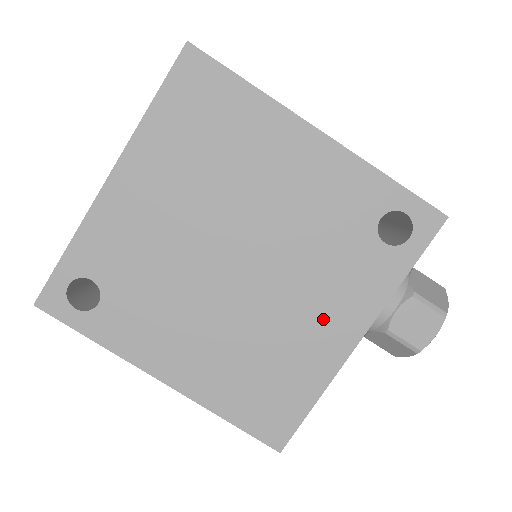
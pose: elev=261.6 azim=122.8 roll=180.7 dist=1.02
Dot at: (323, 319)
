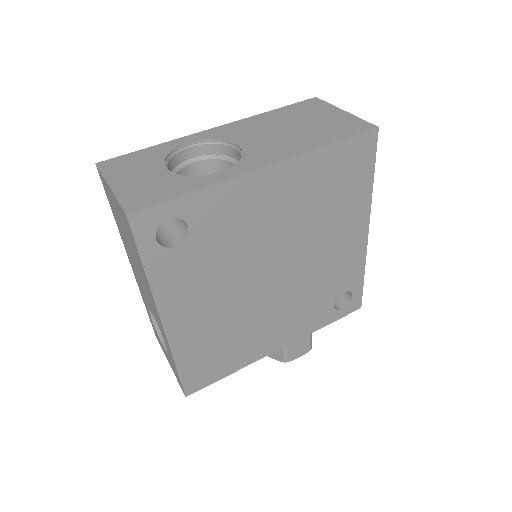
Dot at: (277, 330)
